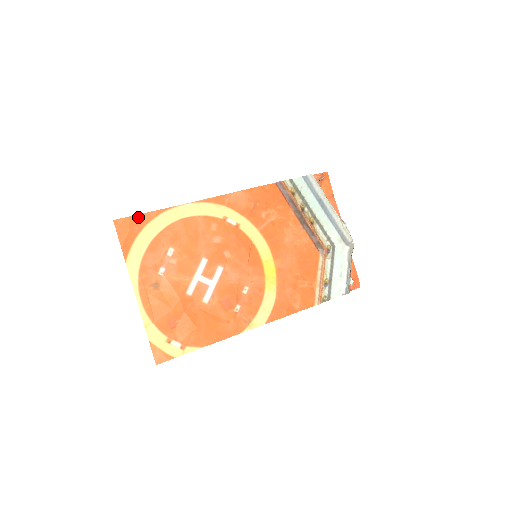
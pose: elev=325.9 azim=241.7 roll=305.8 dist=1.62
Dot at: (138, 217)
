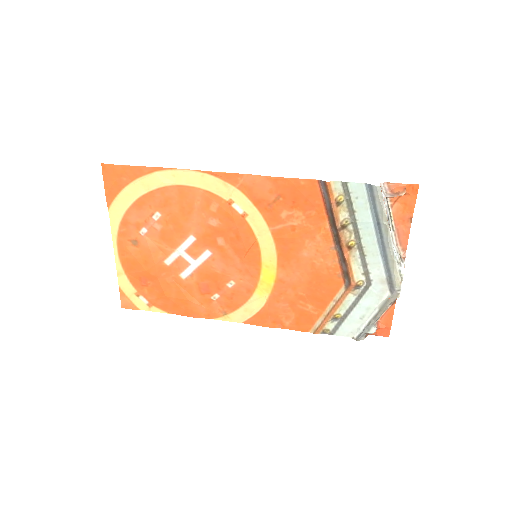
Dot at: (128, 168)
